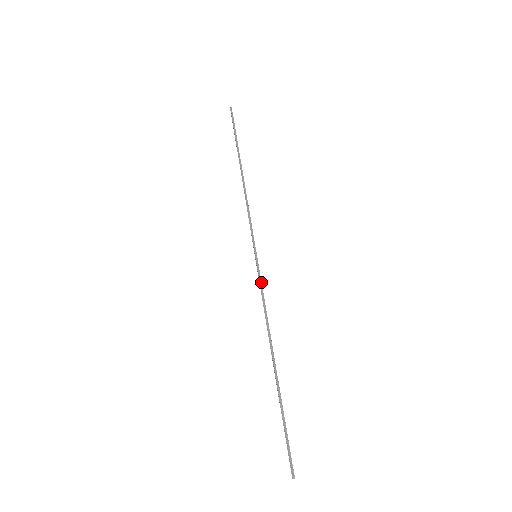
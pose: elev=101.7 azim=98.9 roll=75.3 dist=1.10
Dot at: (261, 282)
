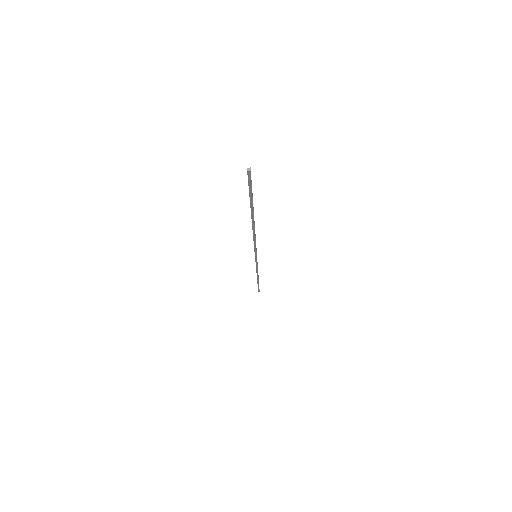
Dot at: (257, 264)
